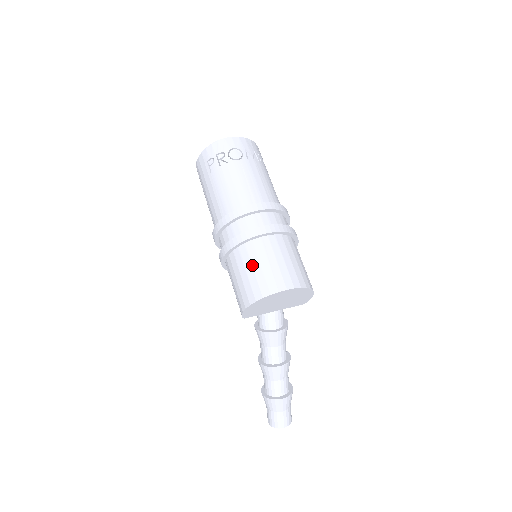
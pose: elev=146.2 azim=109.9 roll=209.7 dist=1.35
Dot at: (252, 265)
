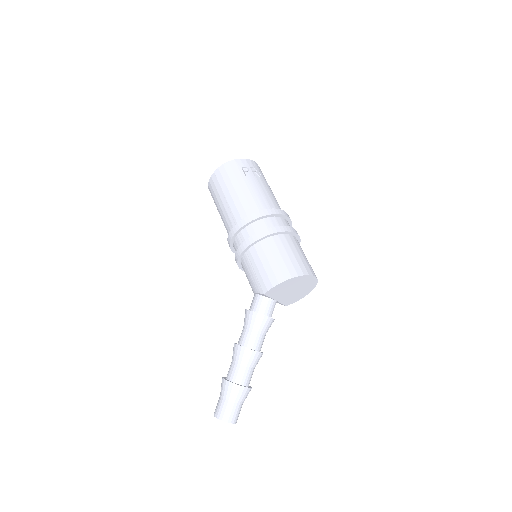
Dot at: (292, 250)
